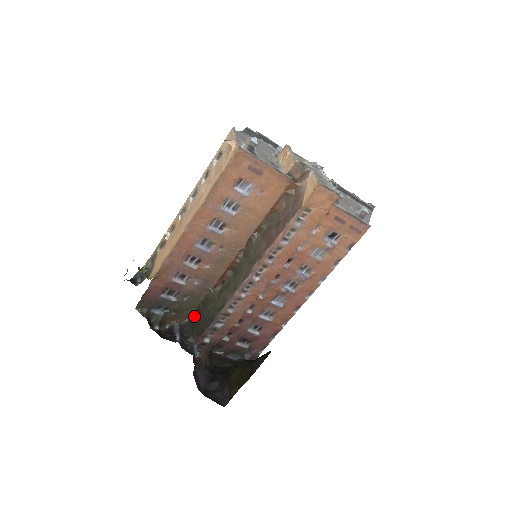
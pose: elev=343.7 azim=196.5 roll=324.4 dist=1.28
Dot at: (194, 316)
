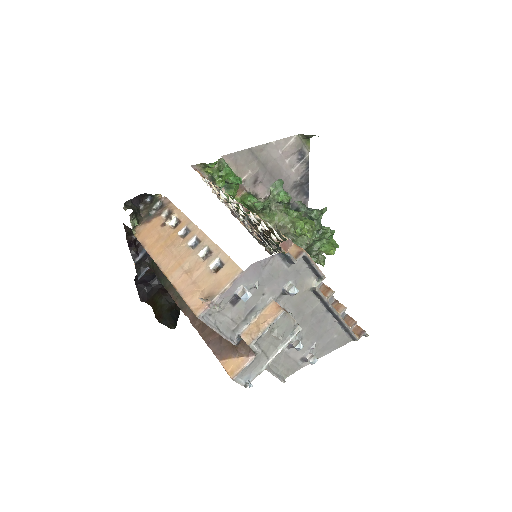
Dot at: occluded
